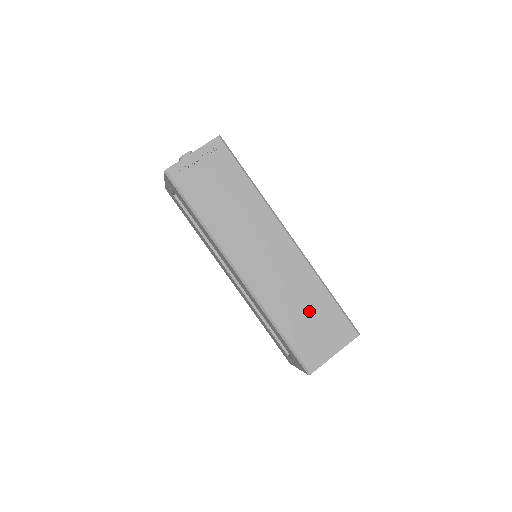
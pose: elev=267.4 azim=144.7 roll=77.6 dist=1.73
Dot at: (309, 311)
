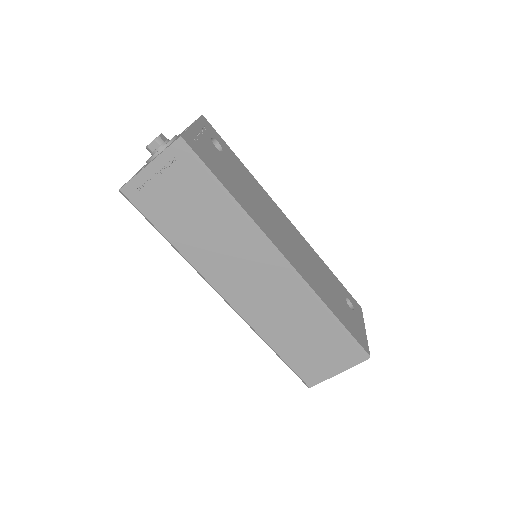
Dot at: (309, 336)
